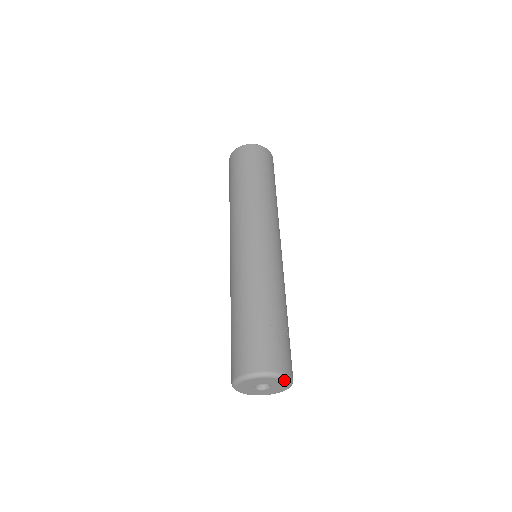
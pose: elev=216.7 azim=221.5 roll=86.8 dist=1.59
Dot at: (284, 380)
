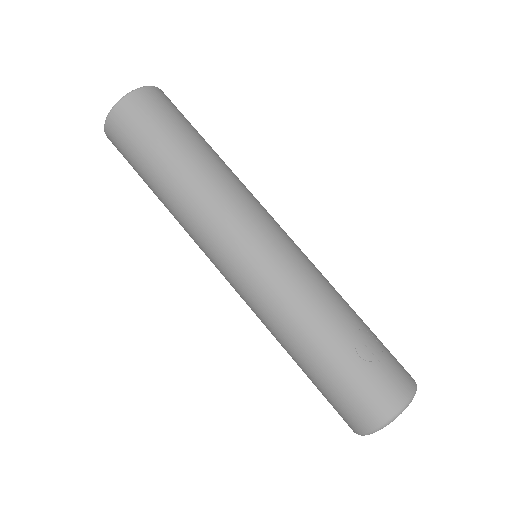
Dot at: (413, 397)
